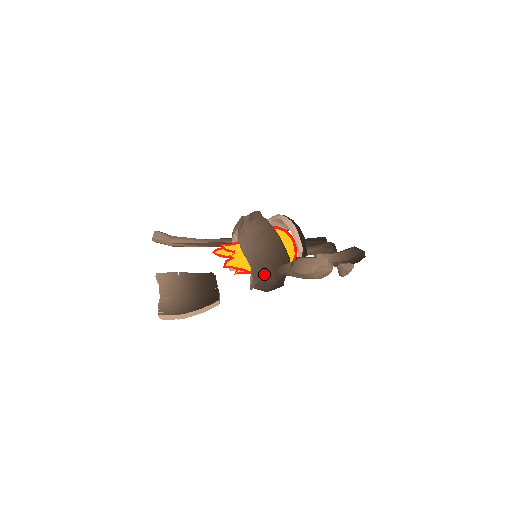
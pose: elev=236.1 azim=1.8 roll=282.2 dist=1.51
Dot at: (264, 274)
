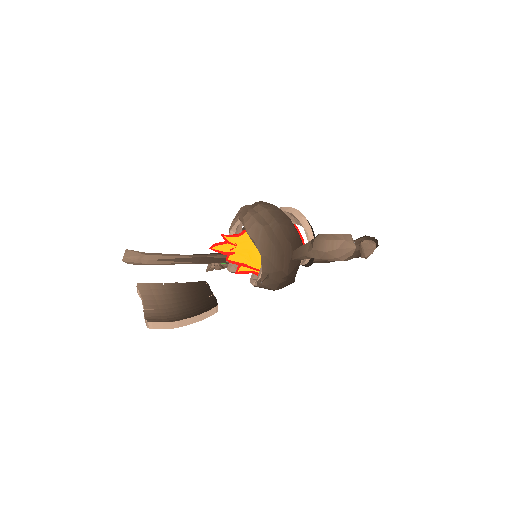
Dot at: (276, 262)
